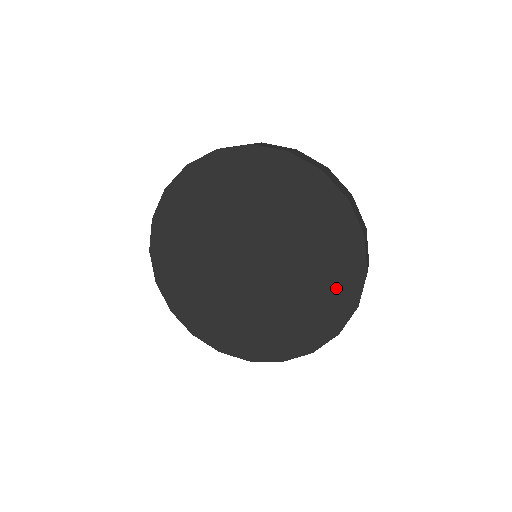
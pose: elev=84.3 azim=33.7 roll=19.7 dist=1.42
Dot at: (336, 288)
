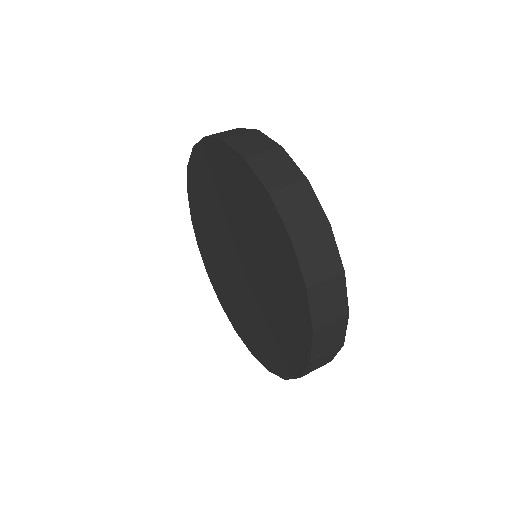
Dot at: (266, 350)
